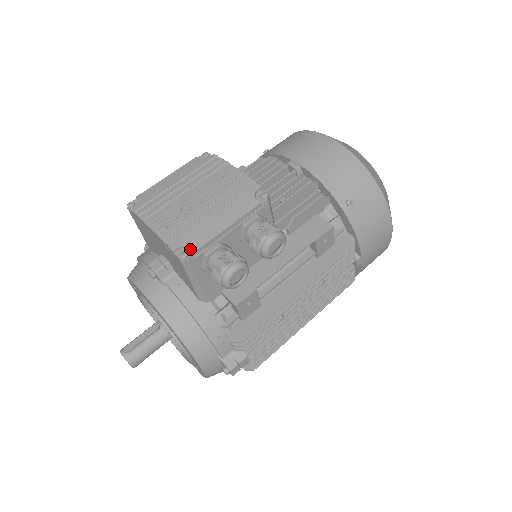
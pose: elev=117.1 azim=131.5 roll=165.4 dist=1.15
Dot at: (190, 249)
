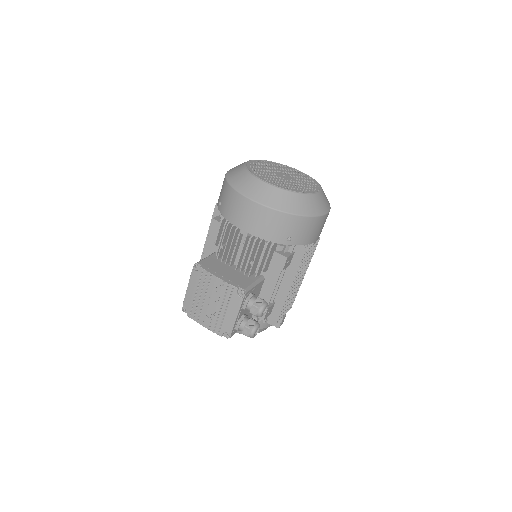
Dot at: (228, 332)
